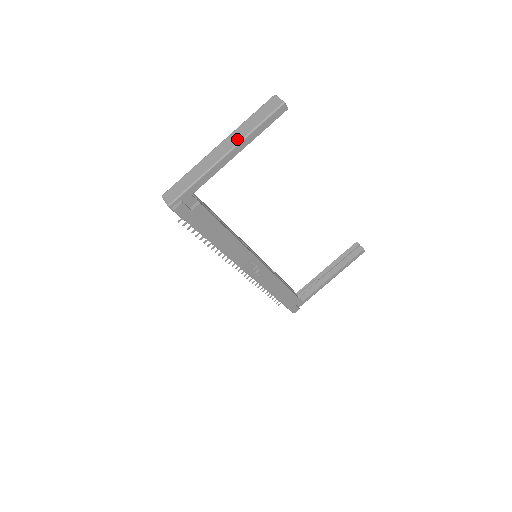
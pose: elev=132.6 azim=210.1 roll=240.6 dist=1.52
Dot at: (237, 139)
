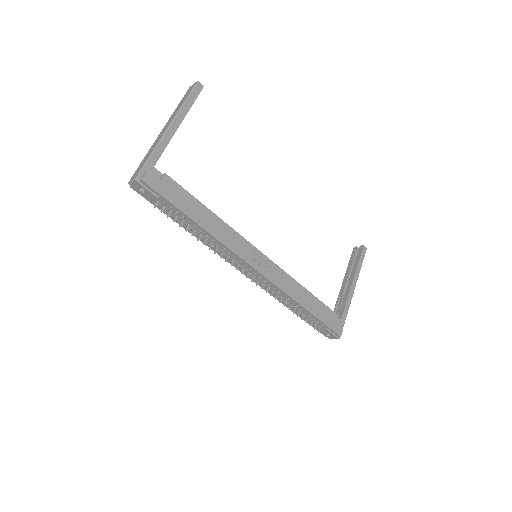
Dot at: (173, 116)
